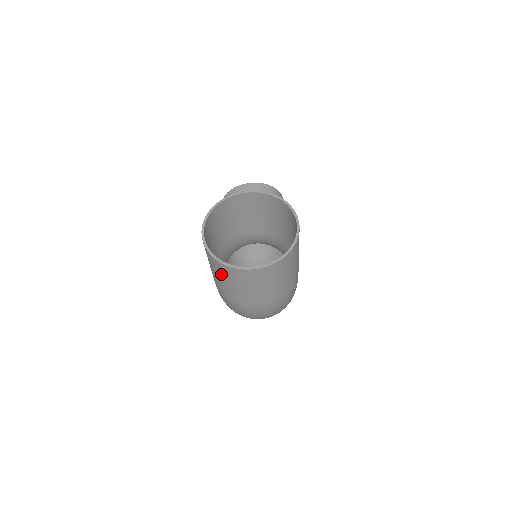
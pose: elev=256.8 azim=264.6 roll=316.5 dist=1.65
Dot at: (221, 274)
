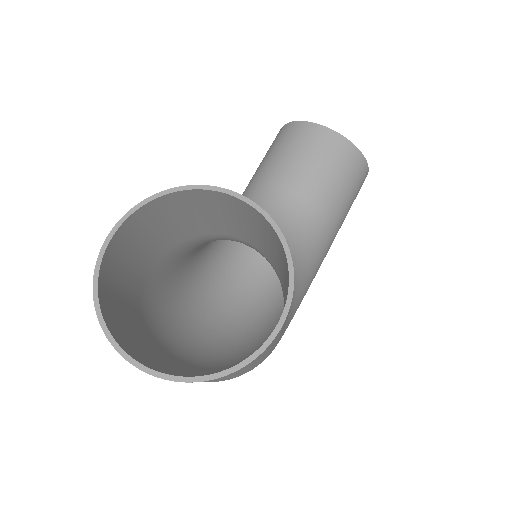
Dot at: occluded
